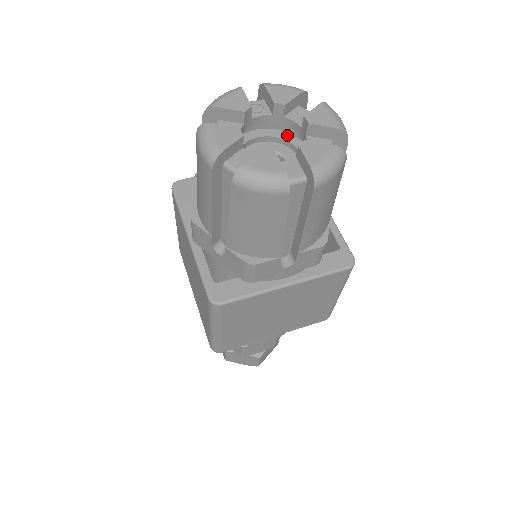
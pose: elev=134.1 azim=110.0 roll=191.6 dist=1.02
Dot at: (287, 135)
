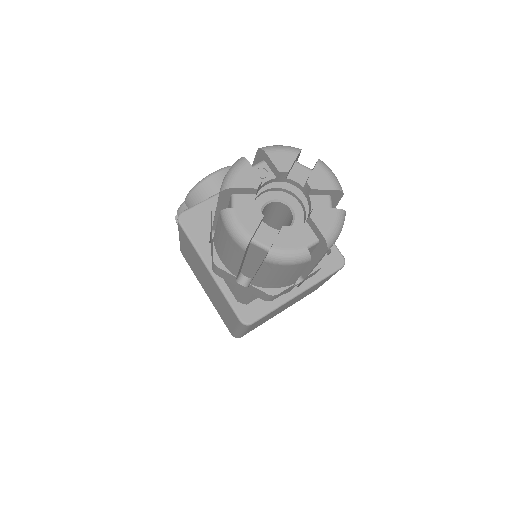
Dot at: (286, 183)
